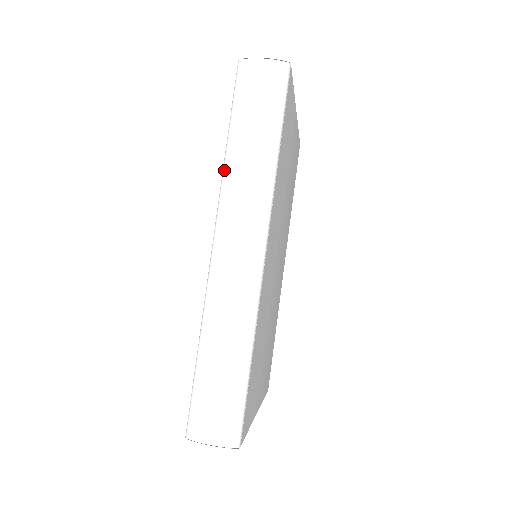
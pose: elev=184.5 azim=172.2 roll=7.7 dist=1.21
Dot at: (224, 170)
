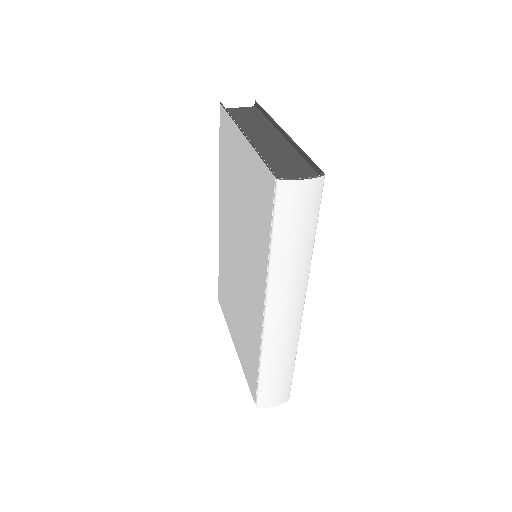
Dot at: (270, 270)
